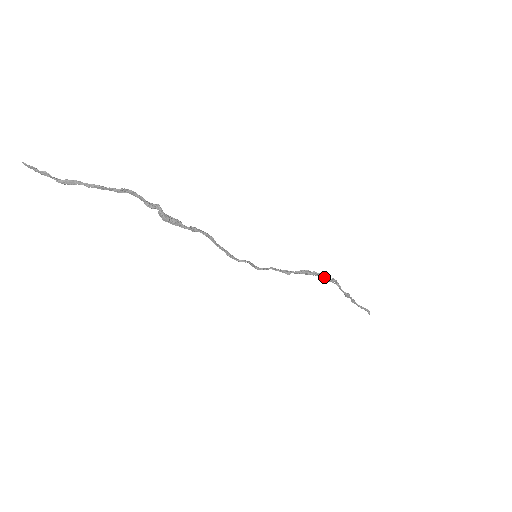
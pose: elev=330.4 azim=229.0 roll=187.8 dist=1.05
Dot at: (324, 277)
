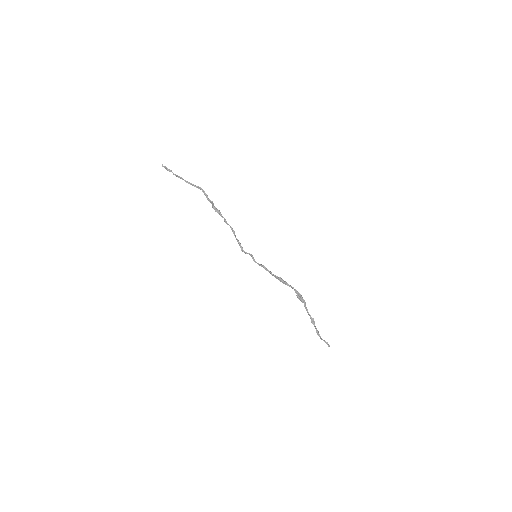
Dot at: (296, 291)
